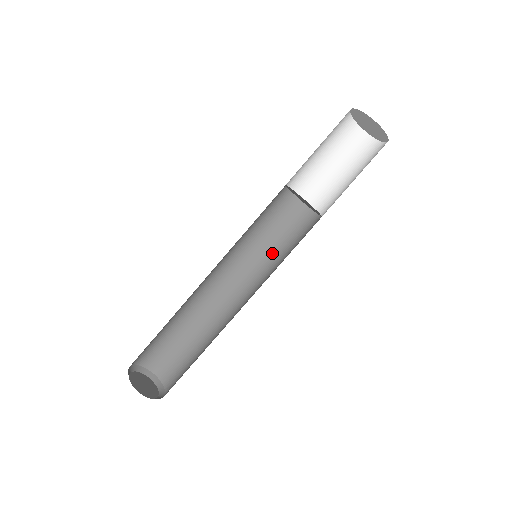
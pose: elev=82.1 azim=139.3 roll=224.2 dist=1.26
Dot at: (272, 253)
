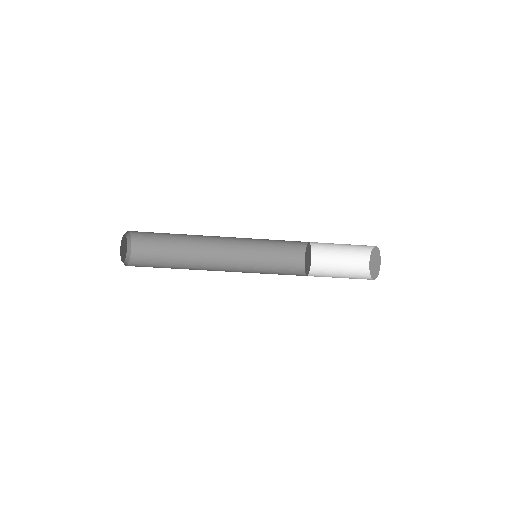
Dot at: (264, 243)
